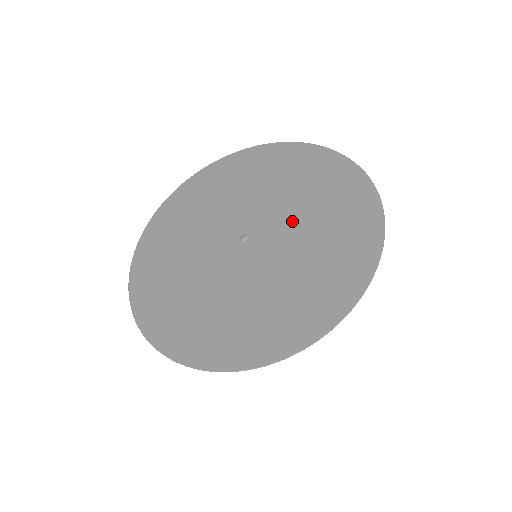
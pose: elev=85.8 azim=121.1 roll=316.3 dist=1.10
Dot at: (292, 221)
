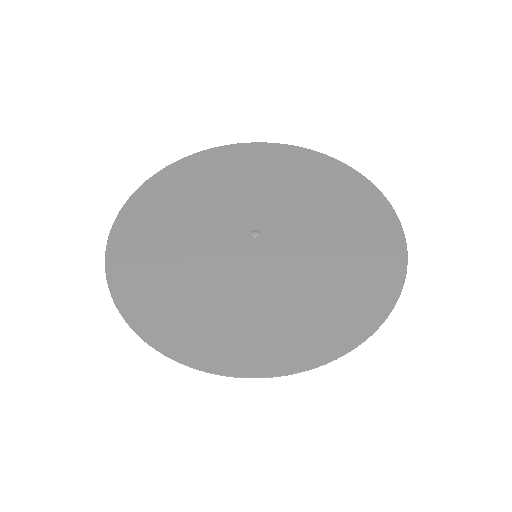
Dot at: (301, 262)
